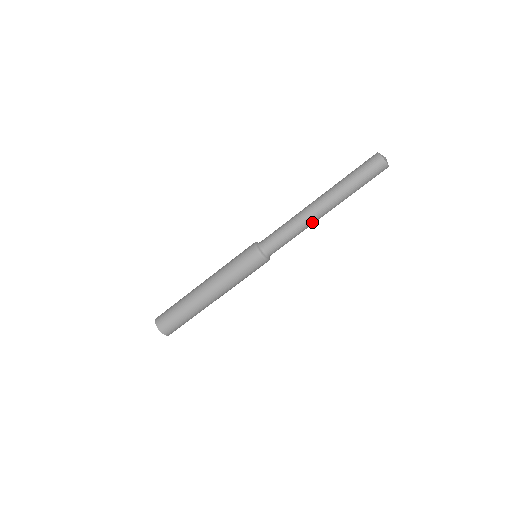
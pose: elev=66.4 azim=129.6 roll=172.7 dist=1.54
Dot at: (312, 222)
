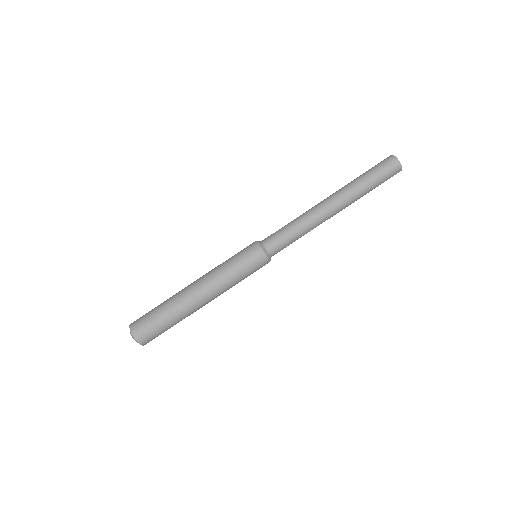
Dot at: (321, 220)
